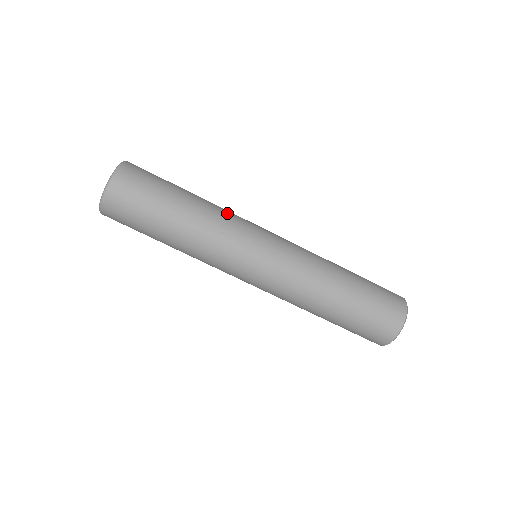
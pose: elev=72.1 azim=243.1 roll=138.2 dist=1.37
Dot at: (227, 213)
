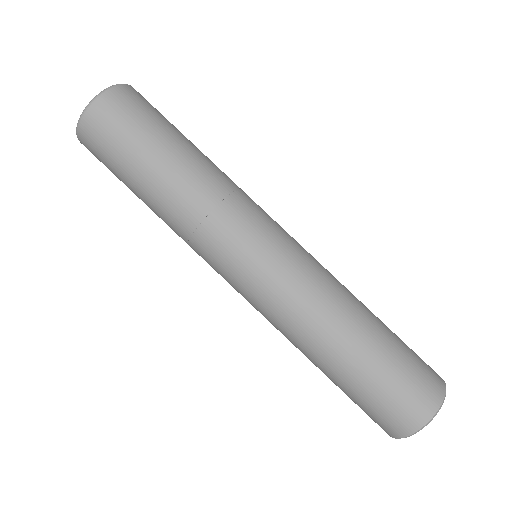
Dot at: occluded
